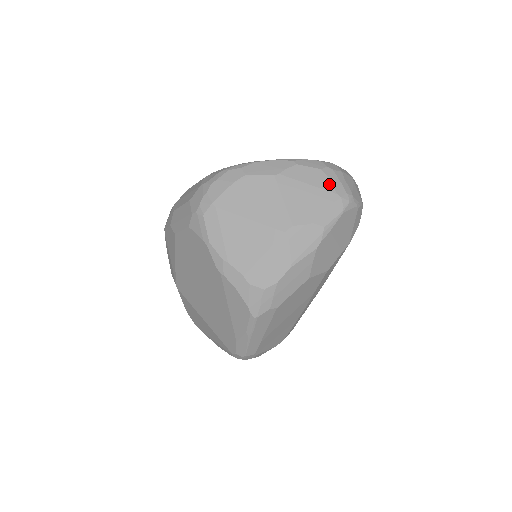
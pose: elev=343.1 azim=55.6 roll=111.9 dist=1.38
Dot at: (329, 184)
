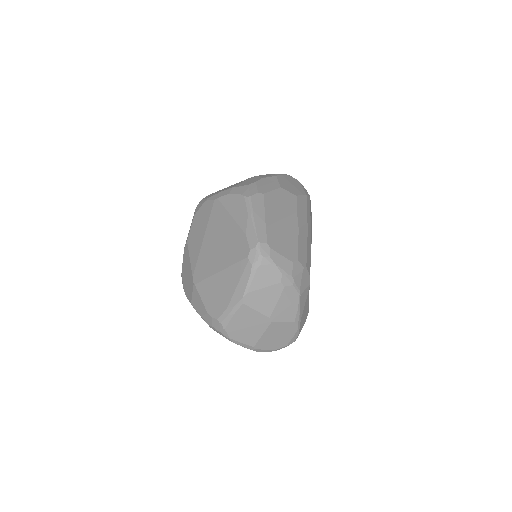
Dot at: occluded
